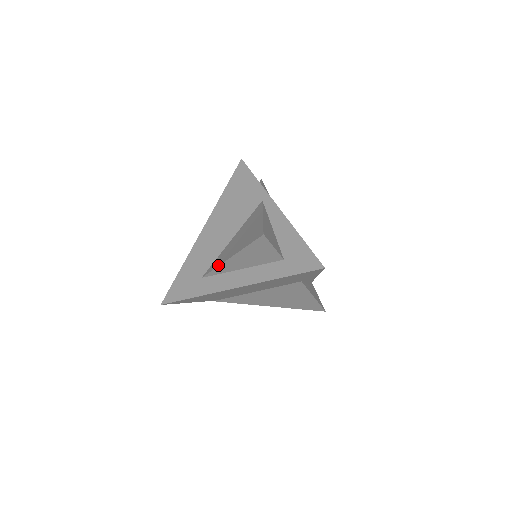
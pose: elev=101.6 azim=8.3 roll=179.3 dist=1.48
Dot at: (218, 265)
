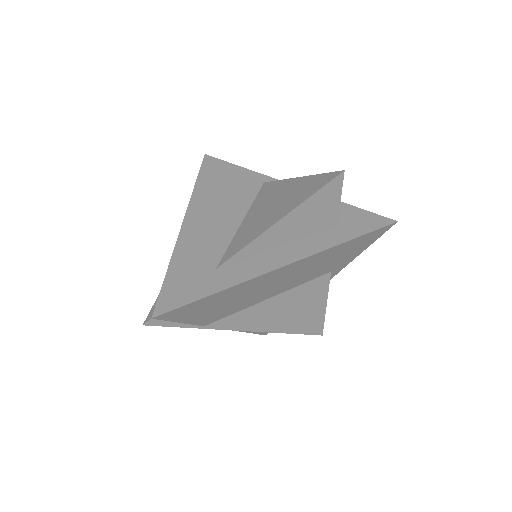
Dot at: (254, 238)
